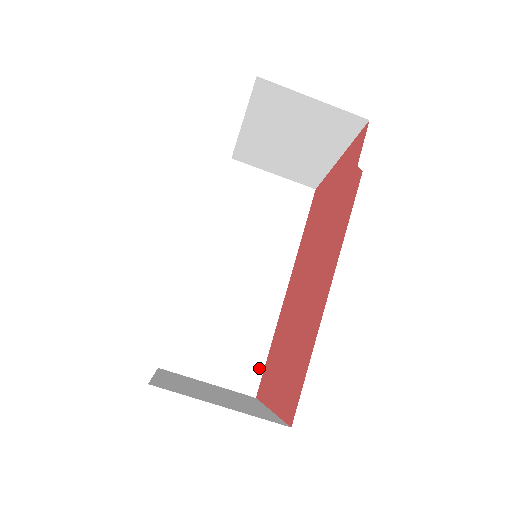
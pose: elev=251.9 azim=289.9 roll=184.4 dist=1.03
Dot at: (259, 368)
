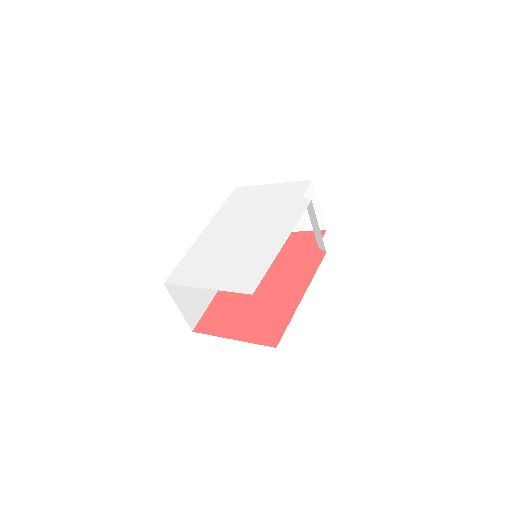
Dot at: (200, 315)
